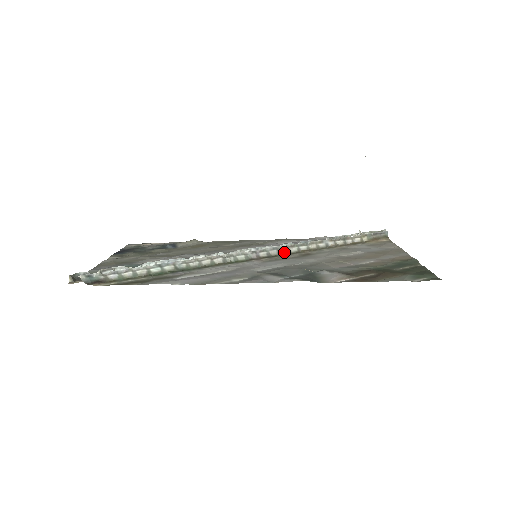
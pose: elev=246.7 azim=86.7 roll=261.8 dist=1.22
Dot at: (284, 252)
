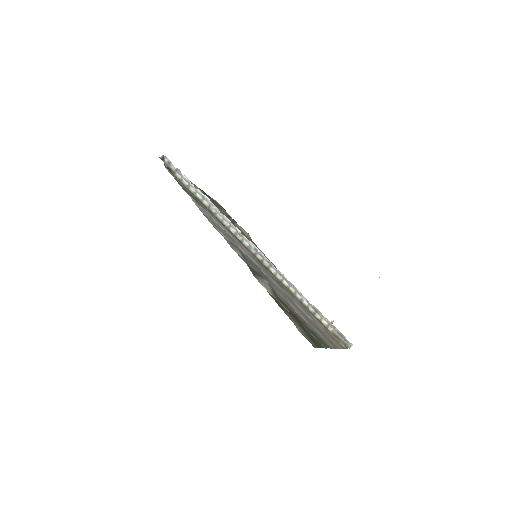
Dot at: (272, 271)
